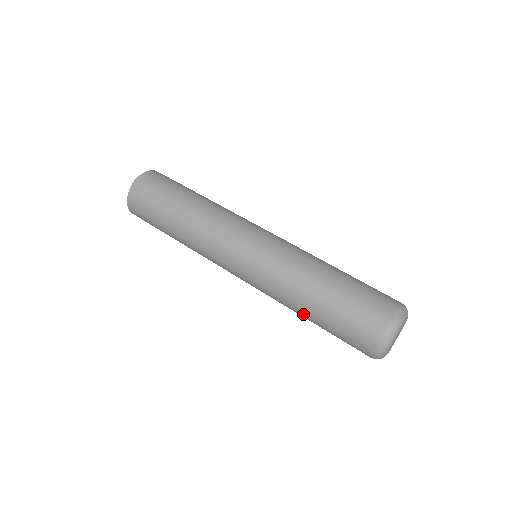
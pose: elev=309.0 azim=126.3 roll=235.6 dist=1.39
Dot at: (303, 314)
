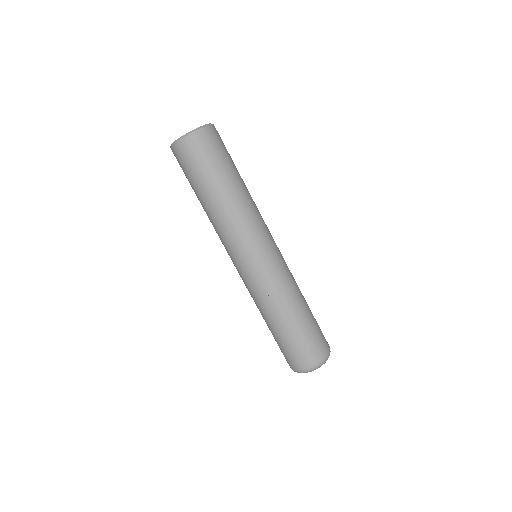
Dot at: (267, 321)
